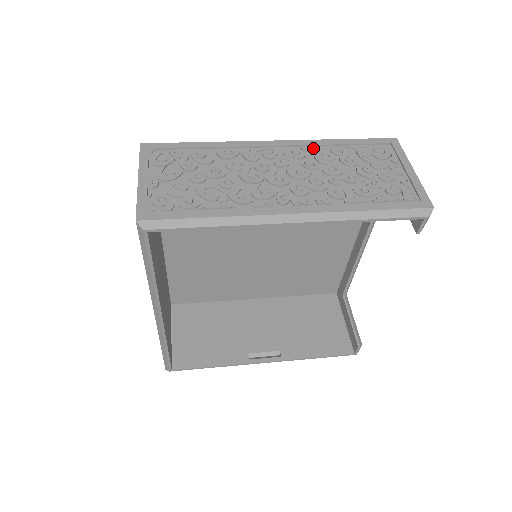
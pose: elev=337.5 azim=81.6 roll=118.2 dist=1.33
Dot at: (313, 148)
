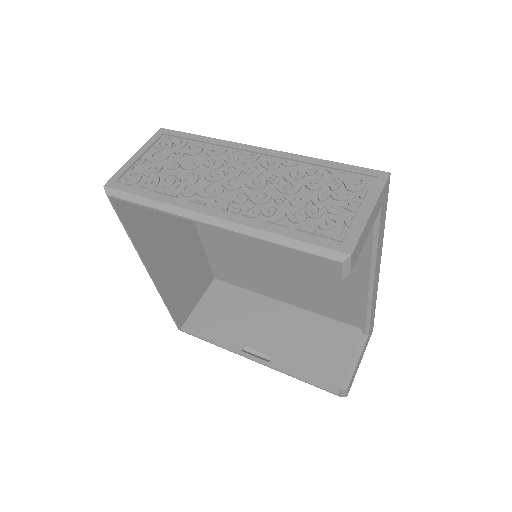
Dot at: (291, 163)
